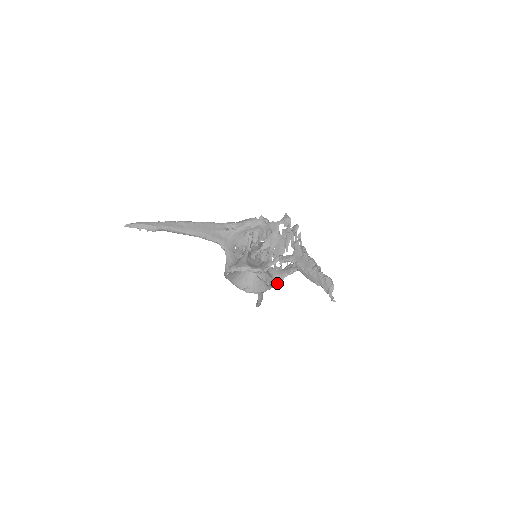
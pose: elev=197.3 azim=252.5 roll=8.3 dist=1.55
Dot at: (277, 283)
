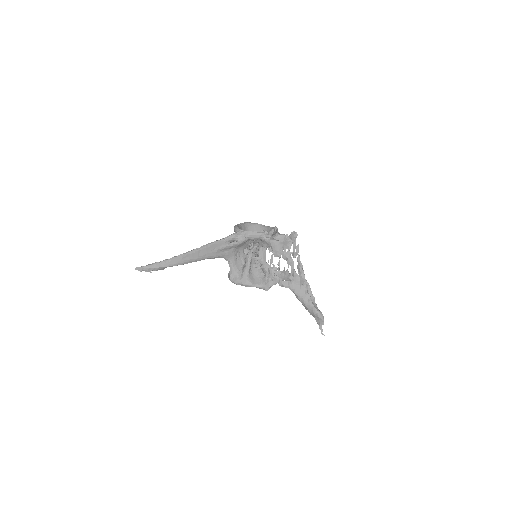
Dot at: occluded
